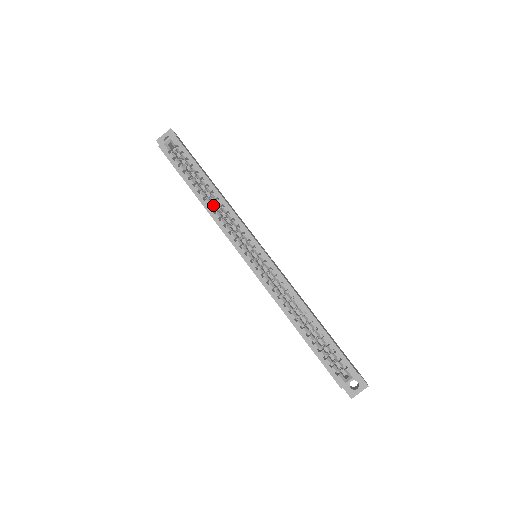
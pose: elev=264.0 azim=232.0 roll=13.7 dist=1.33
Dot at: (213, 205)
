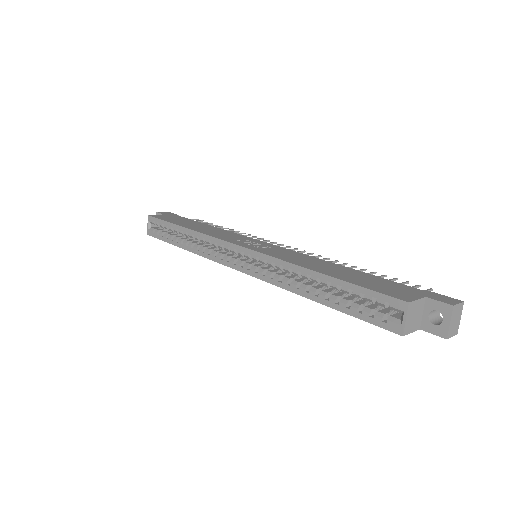
Dot at: (195, 244)
